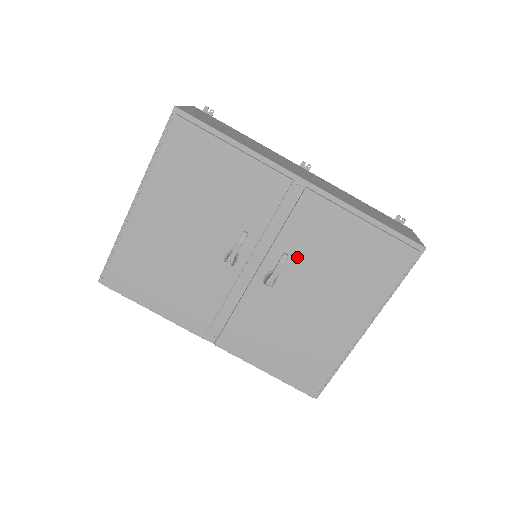
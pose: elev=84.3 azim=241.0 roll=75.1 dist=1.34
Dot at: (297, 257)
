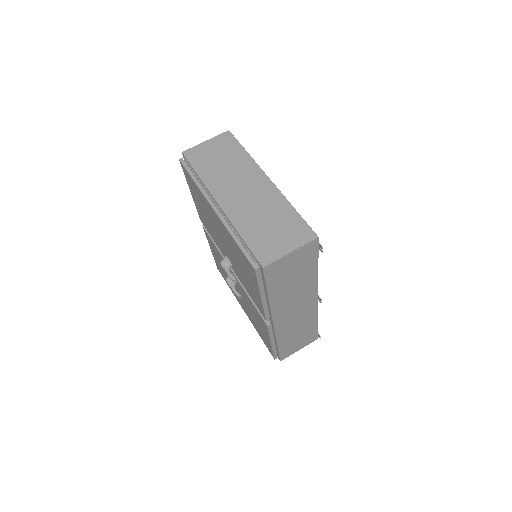
Dot at: (246, 299)
